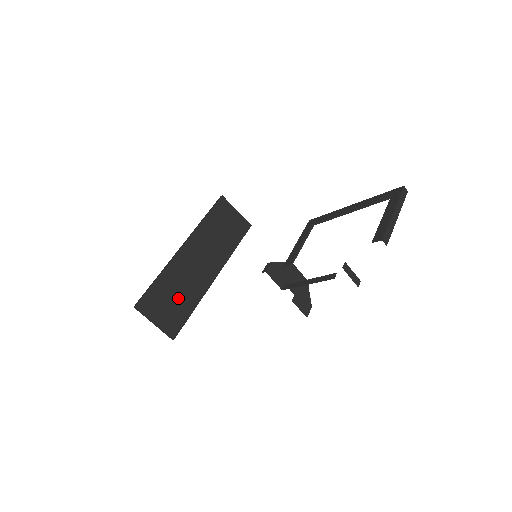
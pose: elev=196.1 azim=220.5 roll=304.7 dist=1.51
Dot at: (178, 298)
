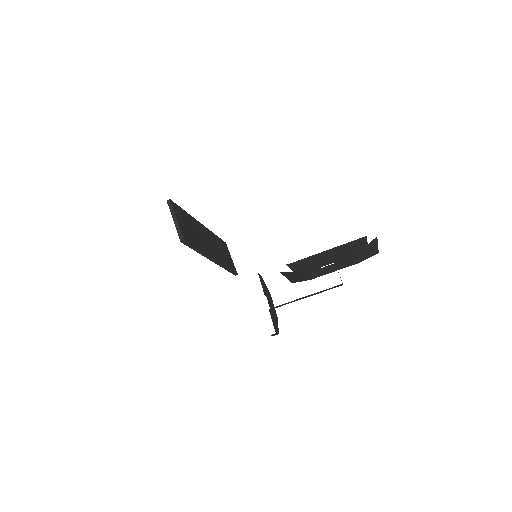
Dot at: (192, 233)
